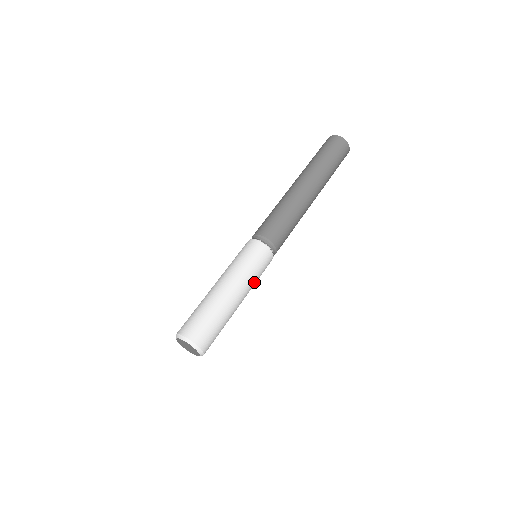
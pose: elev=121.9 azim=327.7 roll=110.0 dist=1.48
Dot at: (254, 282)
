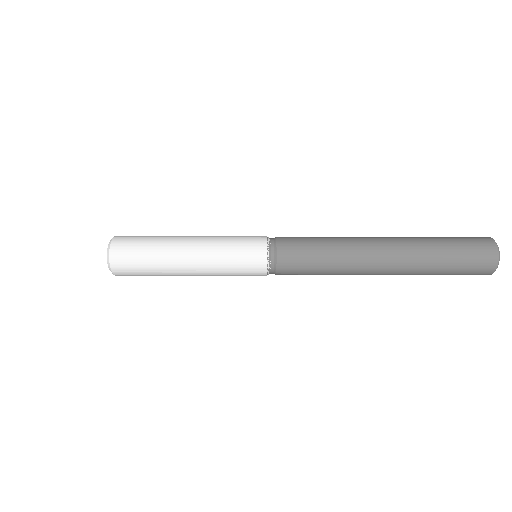
Dot at: (221, 273)
